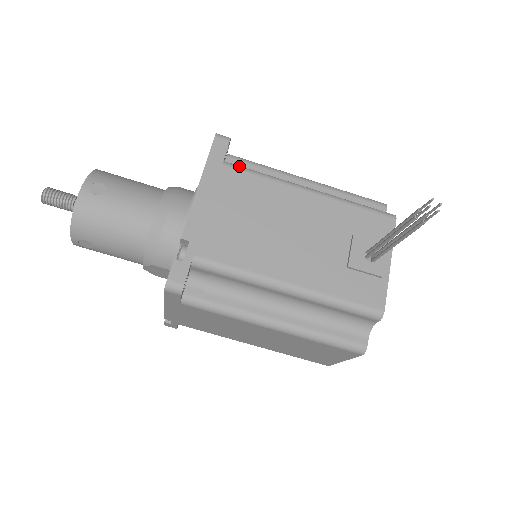
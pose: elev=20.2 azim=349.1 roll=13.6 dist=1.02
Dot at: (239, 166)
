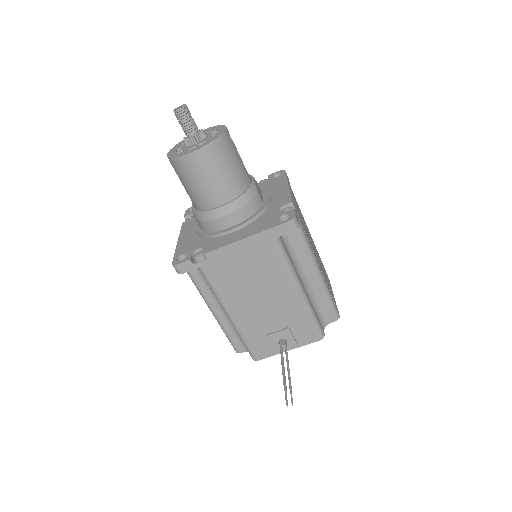
Dot at: (281, 247)
